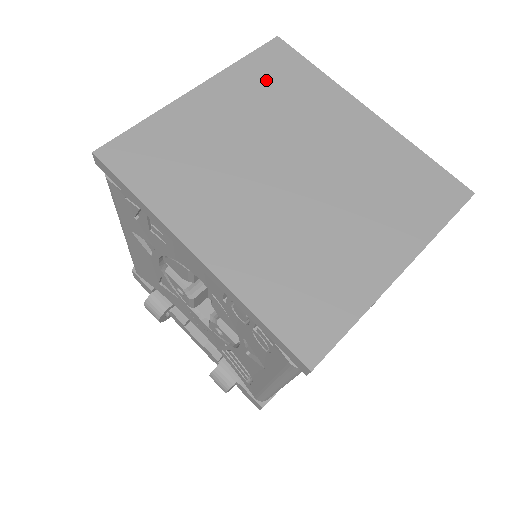
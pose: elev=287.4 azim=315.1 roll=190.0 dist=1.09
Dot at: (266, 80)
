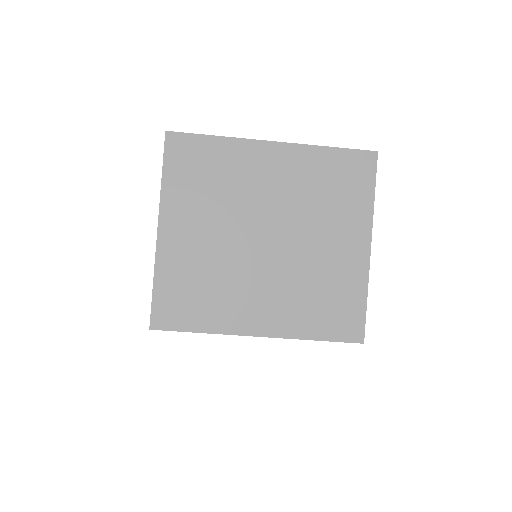
Dot at: (192, 180)
